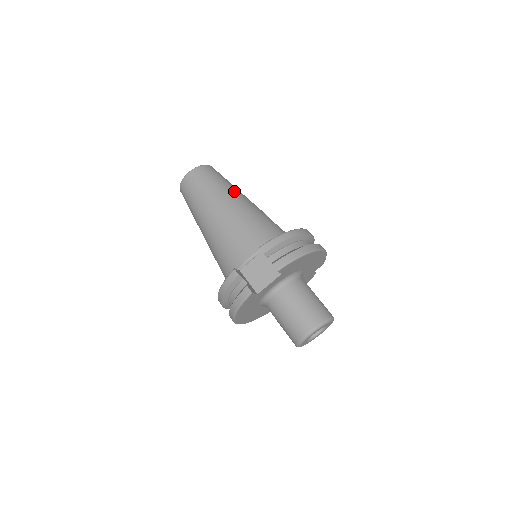
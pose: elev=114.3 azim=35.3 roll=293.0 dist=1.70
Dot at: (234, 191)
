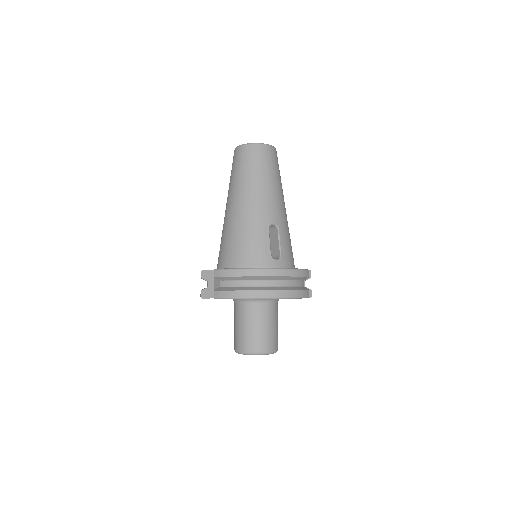
Dot at: (256, 189)
